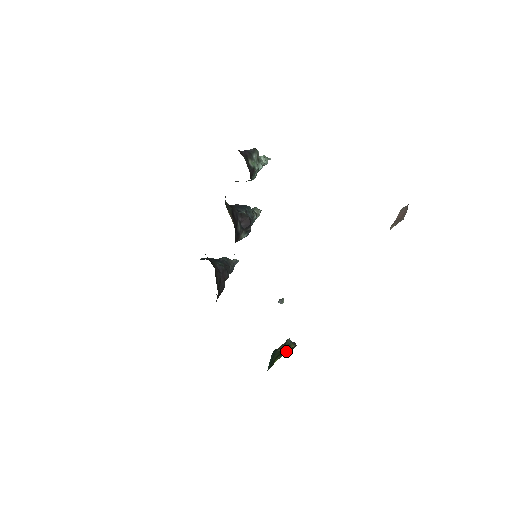
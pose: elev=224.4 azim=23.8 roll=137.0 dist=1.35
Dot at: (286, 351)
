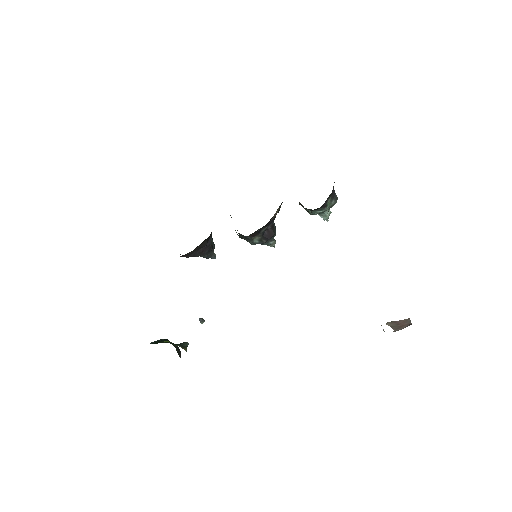
Dot at: (180, 346)
